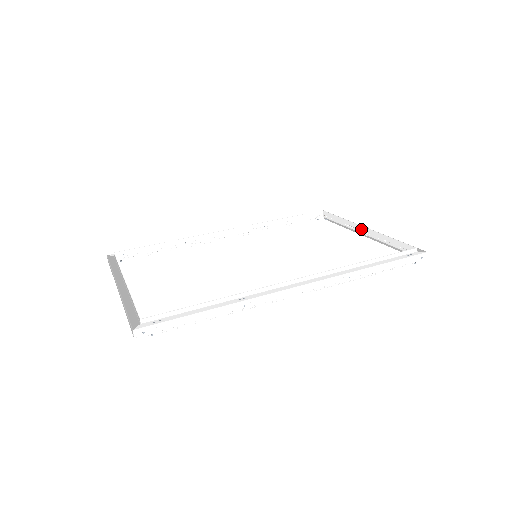
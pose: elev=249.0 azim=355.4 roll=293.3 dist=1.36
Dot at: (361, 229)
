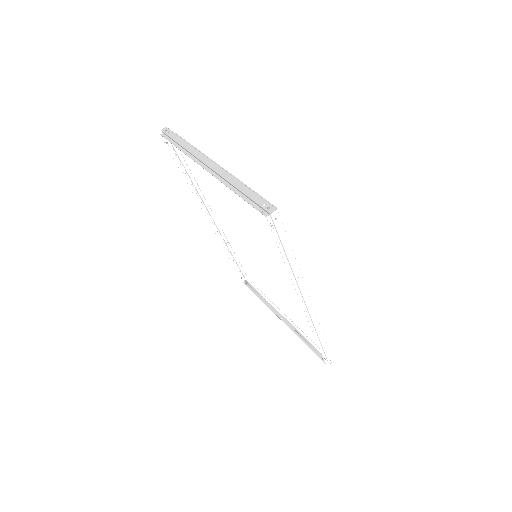
Dot at: (284, 311)
